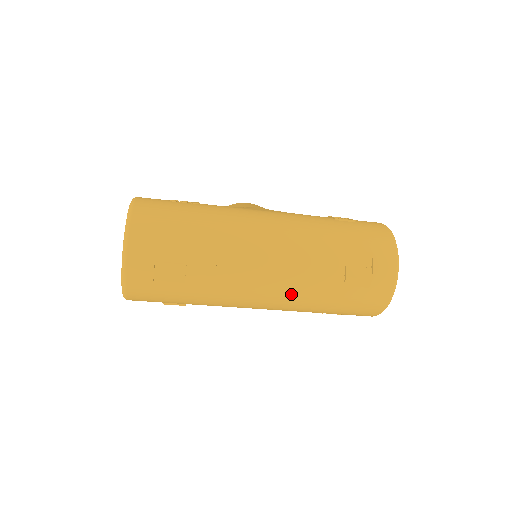
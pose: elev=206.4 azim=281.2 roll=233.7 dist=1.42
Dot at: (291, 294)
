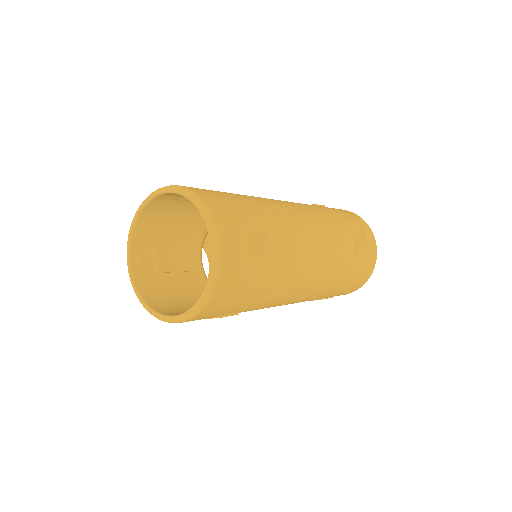
Dot at: (330, 270)
